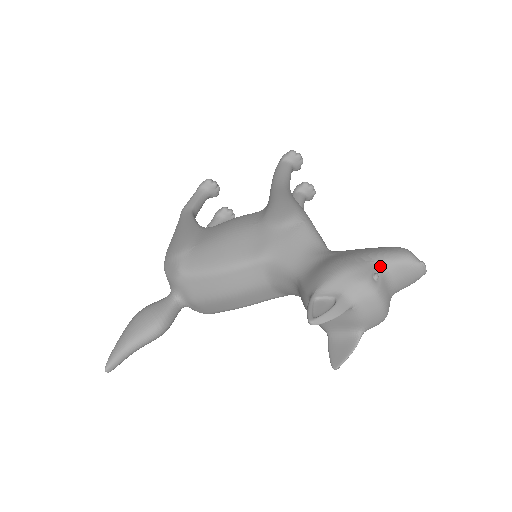
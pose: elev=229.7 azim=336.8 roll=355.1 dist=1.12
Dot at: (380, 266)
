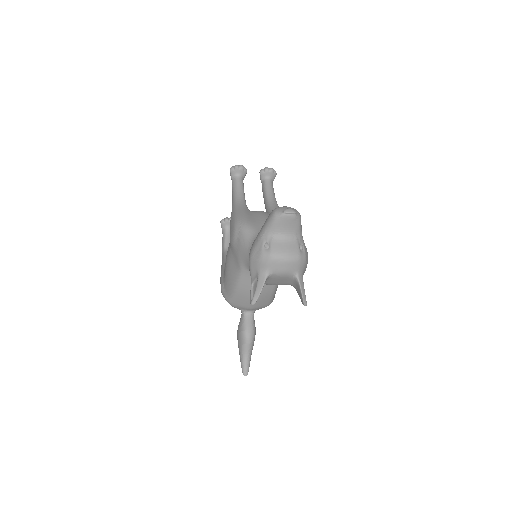
Dot at: (266, 236)
